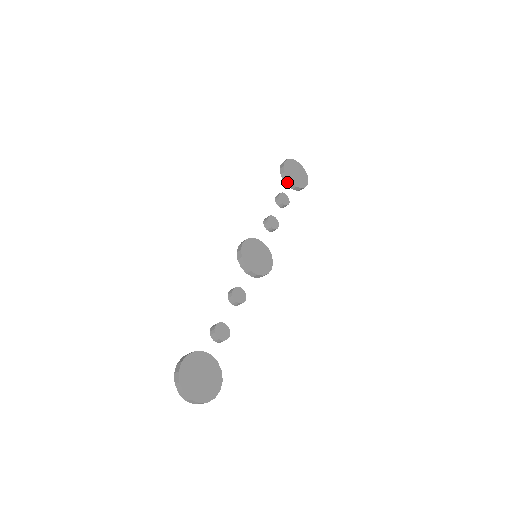
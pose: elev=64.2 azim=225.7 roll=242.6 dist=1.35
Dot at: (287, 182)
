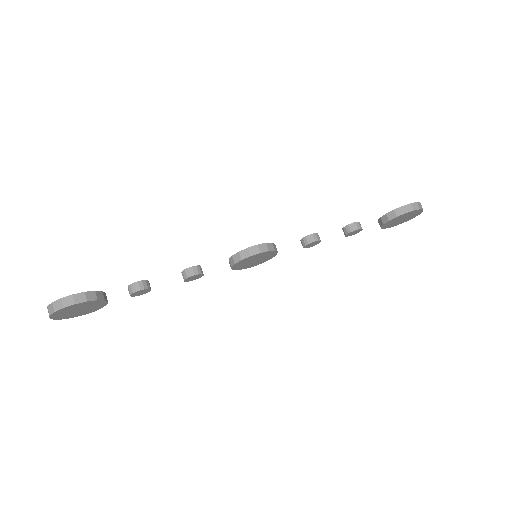
Dot at: (384, 218)
